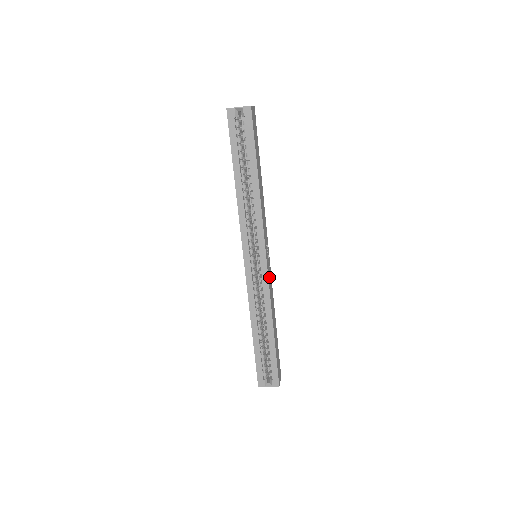
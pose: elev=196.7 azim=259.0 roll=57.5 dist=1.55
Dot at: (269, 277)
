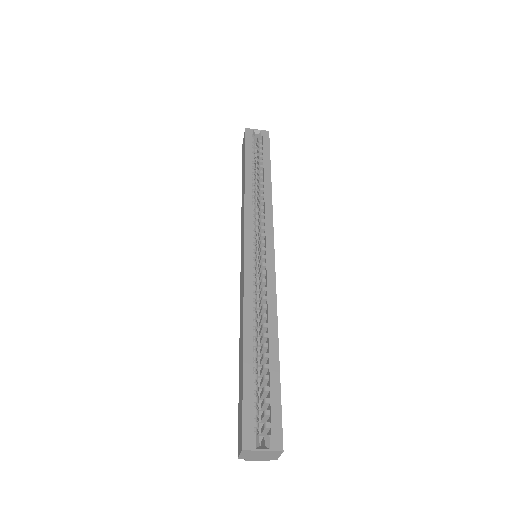
Dot at: occluded
